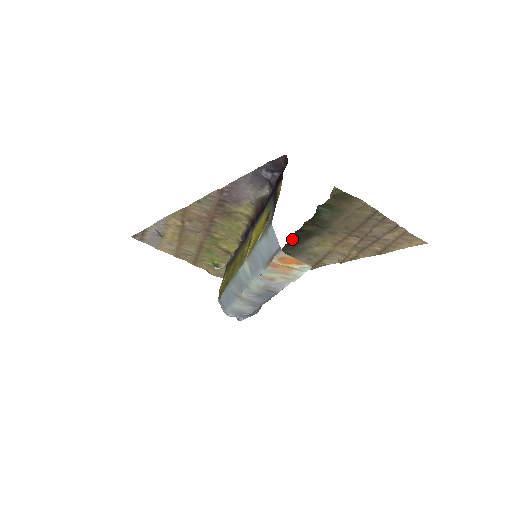
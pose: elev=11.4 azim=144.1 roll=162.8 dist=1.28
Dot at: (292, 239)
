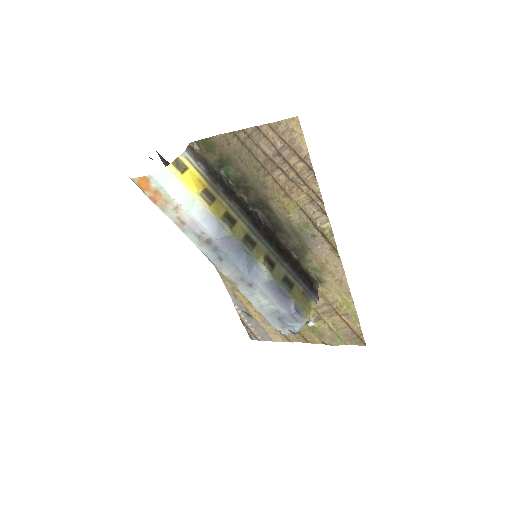
Dot at: (265, 221)
